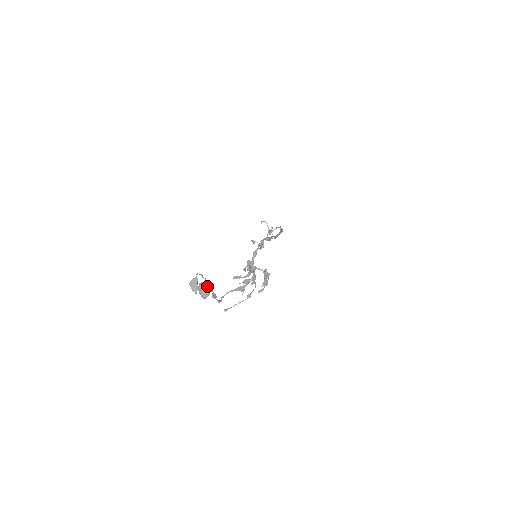
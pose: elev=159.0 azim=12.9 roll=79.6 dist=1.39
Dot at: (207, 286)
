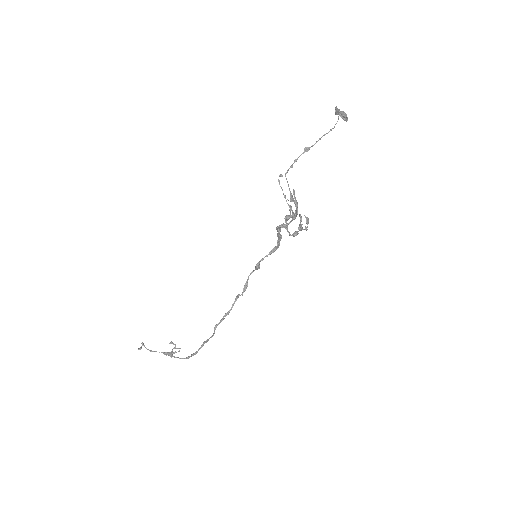
Dot at: (347, 118)
